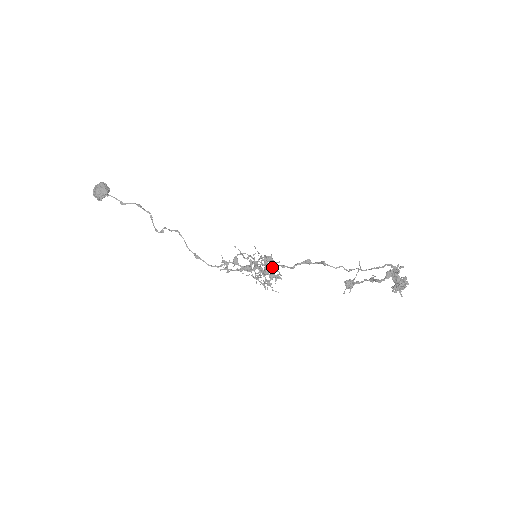
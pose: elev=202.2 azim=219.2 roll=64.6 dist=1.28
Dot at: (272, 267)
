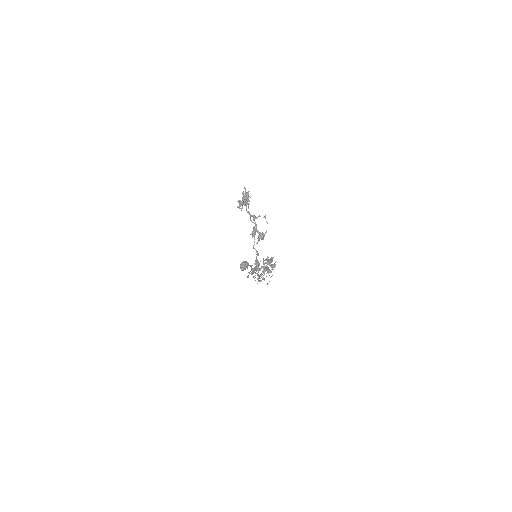
Dot at: occluded
